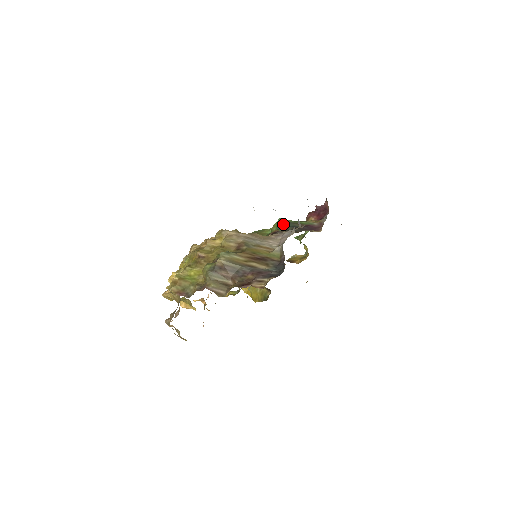
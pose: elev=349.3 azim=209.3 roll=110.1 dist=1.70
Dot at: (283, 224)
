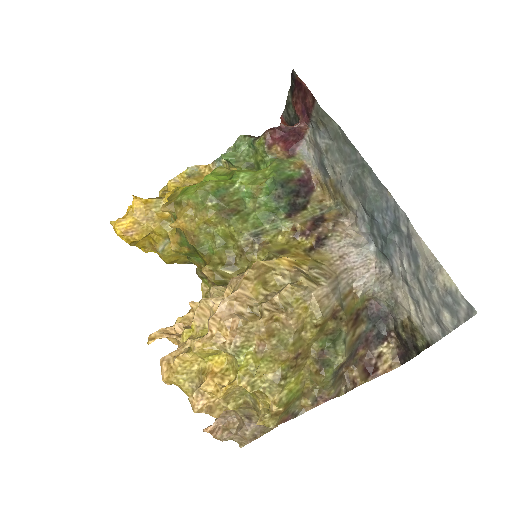
Dot at: (279, 190)
